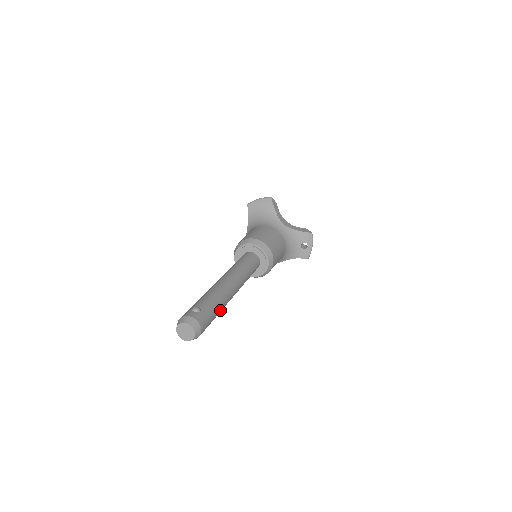
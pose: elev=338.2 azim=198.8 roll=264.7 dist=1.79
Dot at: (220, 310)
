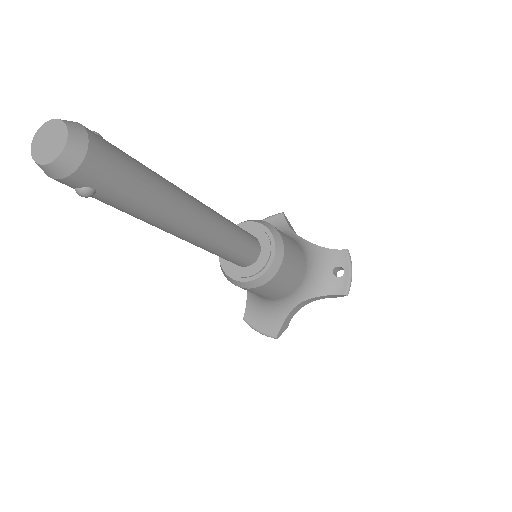
Dot at: (156, 192)
